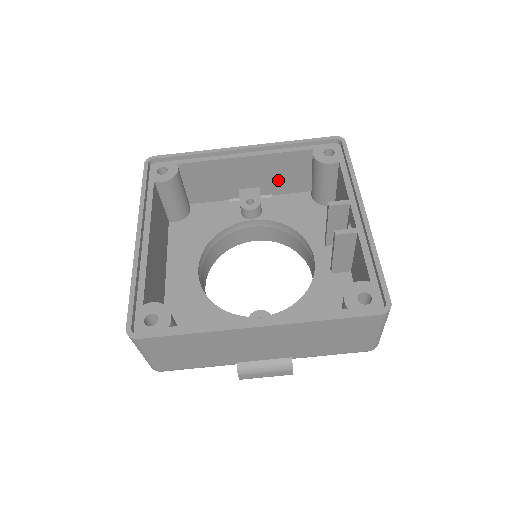
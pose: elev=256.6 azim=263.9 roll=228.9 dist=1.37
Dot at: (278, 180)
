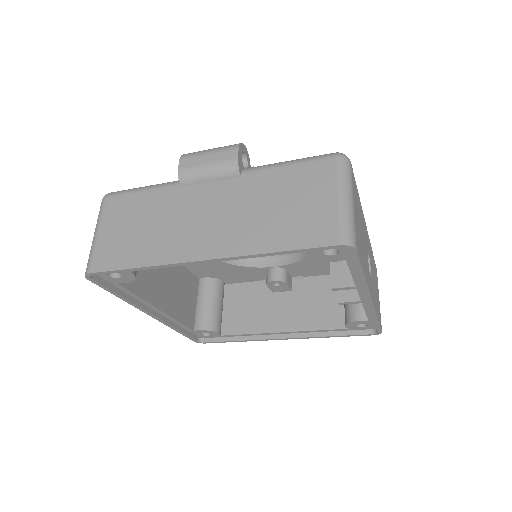
Dot at: occluded
